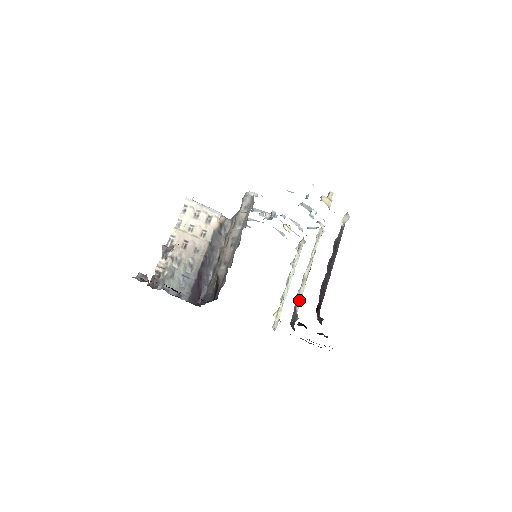
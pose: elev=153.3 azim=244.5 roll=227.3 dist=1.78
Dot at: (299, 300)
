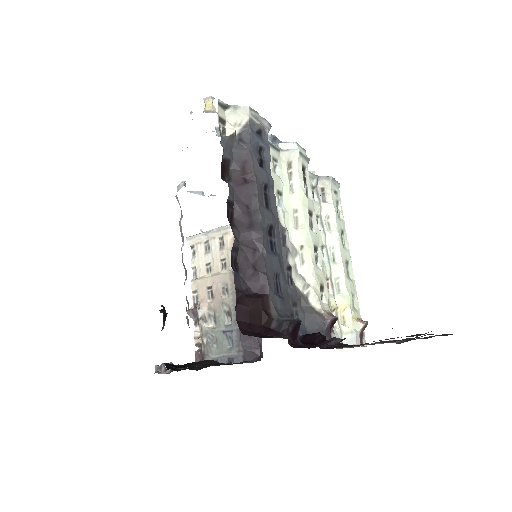
Dot at: (310, 289)
